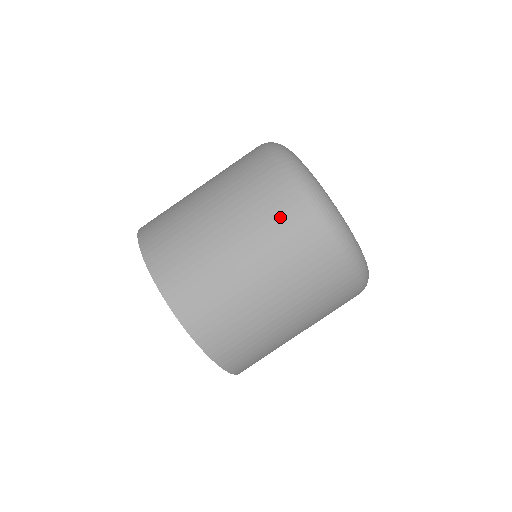
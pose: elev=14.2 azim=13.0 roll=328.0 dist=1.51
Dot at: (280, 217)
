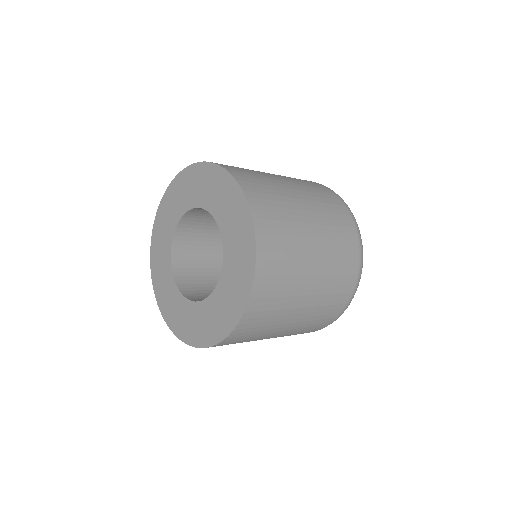
Dot at: (345, 248)
